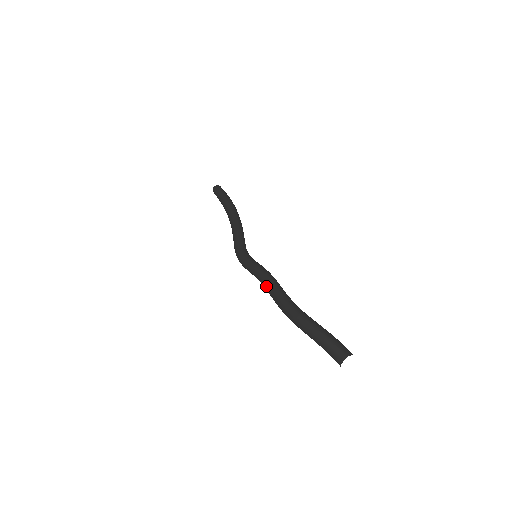
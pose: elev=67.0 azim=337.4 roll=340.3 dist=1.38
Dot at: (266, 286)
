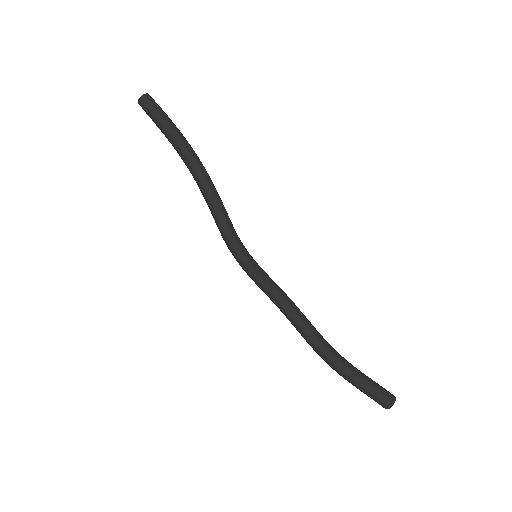
Dot at: (287, 318)
